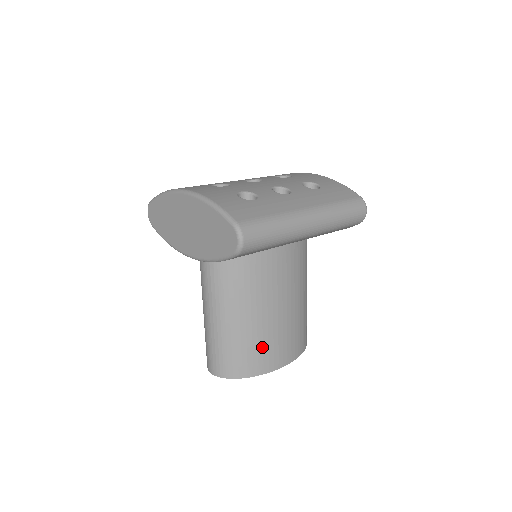
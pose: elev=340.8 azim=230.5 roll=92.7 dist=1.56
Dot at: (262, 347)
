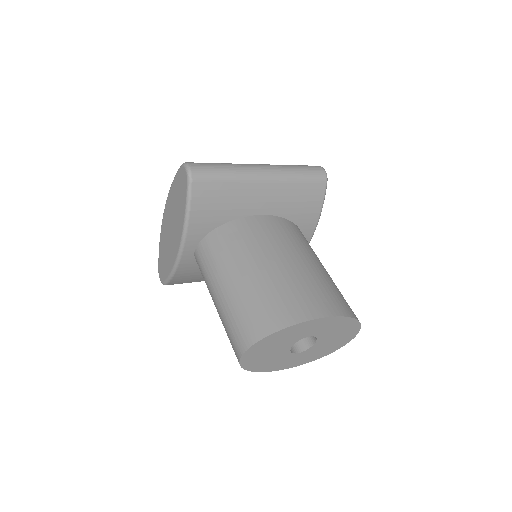
Dot at: (279, 296)
